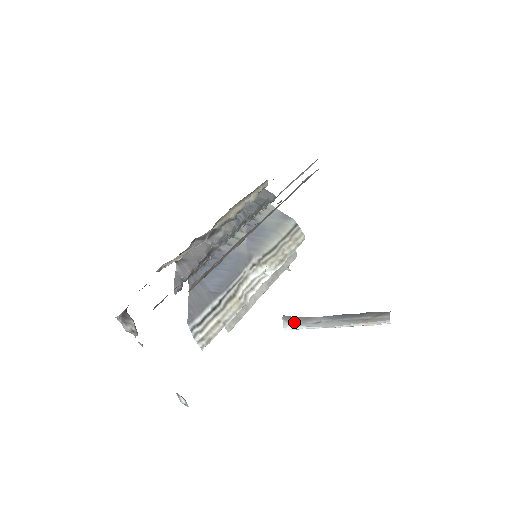
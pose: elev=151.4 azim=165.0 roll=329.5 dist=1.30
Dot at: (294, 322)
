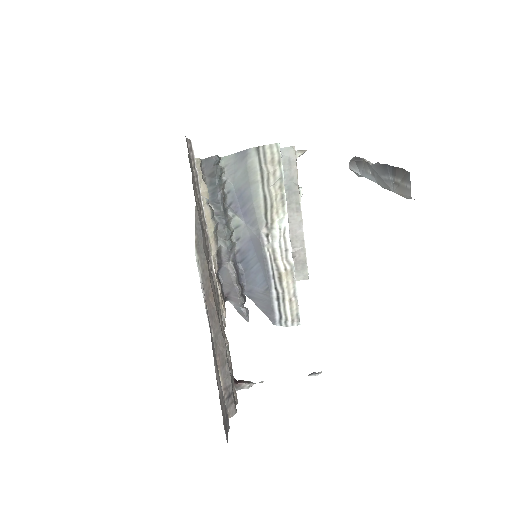
Dot at: (360, 170)
